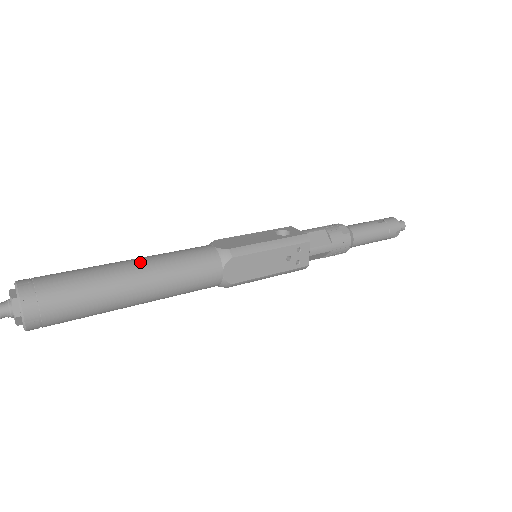
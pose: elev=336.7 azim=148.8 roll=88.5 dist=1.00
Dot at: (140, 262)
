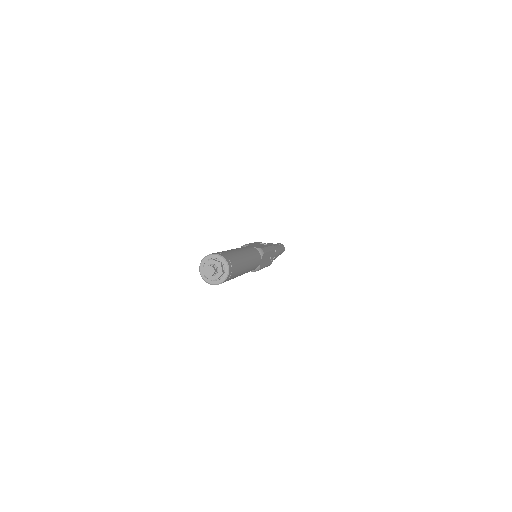
Dot at: (242, 250)
